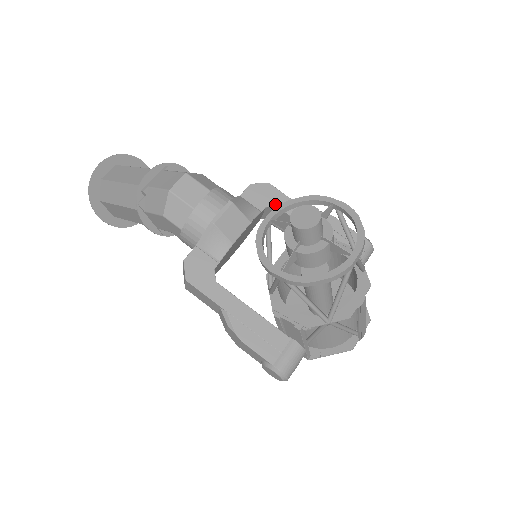
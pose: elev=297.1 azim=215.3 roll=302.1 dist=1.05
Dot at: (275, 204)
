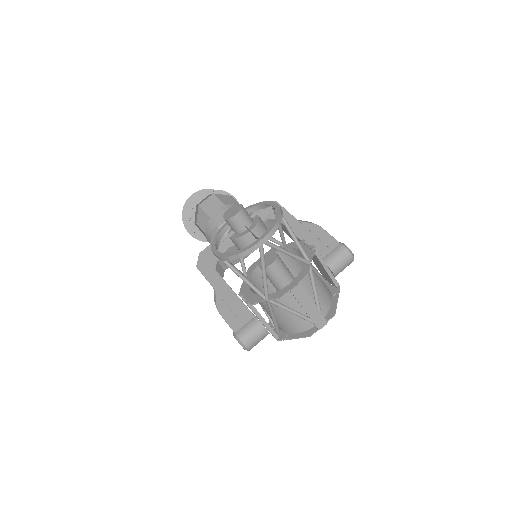
Dot at: occluded
